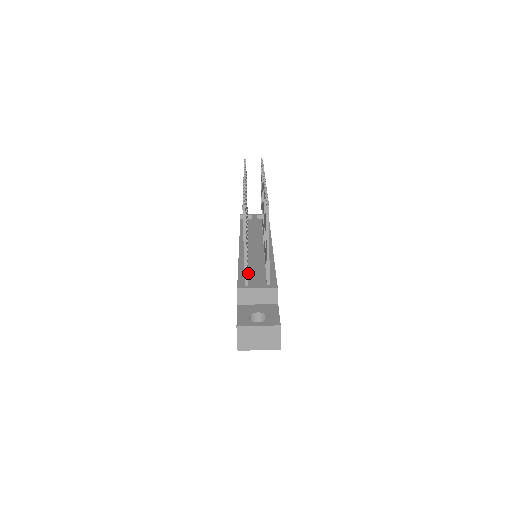
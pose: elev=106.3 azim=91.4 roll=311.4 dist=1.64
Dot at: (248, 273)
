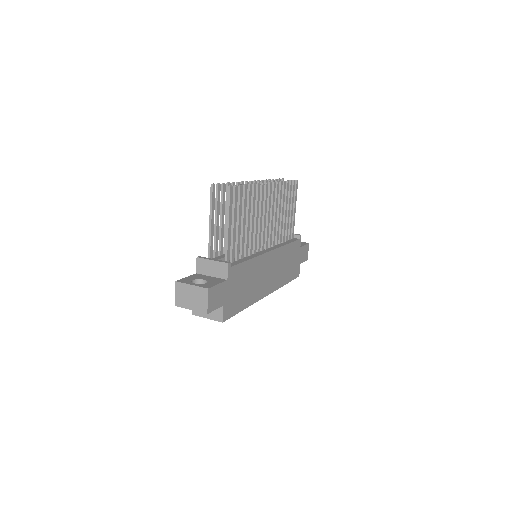
Dot at: occluded
